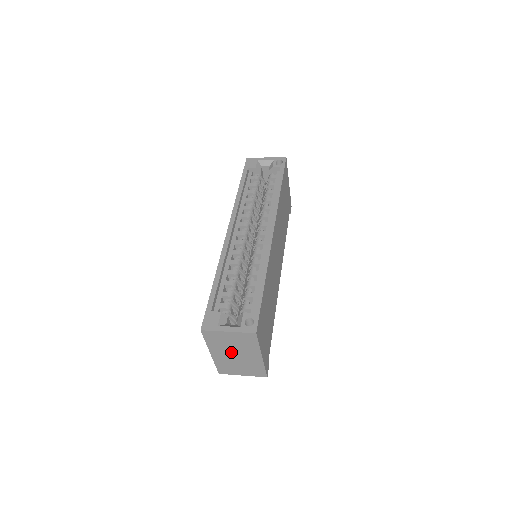
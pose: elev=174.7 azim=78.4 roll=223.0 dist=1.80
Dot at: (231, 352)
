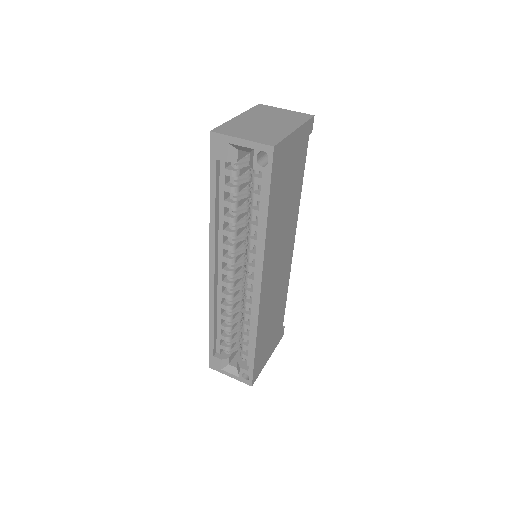
Dot at: occluded
